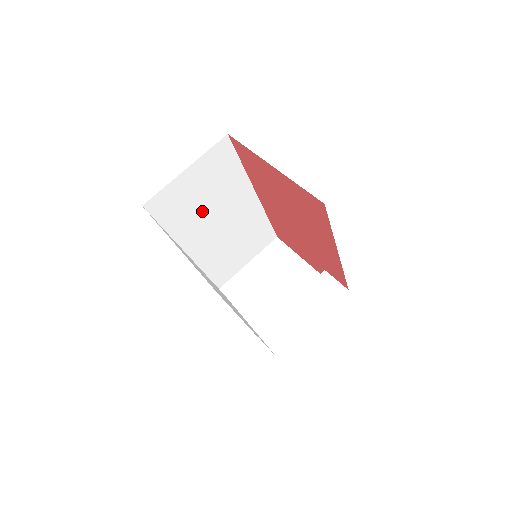
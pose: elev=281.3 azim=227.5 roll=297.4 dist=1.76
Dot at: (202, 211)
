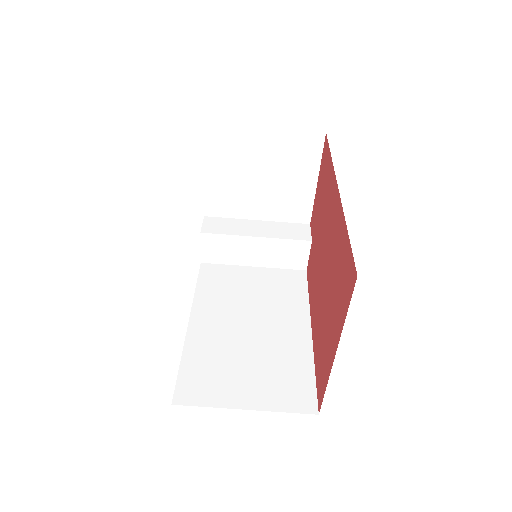
Dot at: occluded
